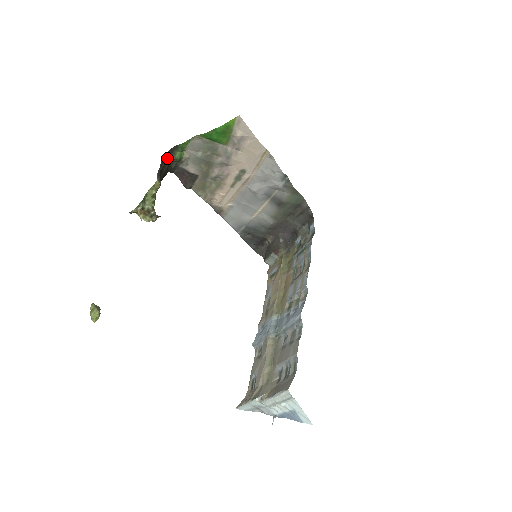
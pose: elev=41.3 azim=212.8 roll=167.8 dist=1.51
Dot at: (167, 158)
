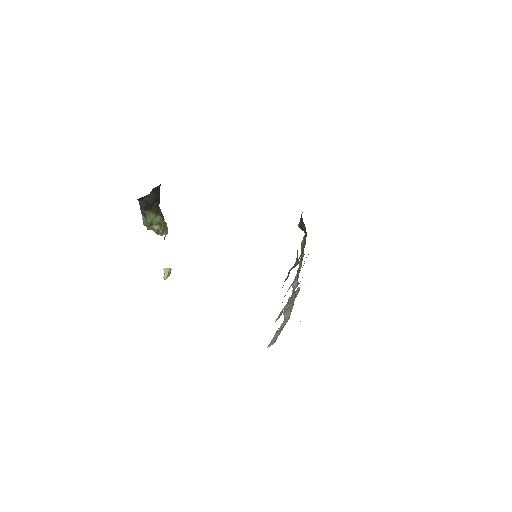
Dot at: (143, 197)
